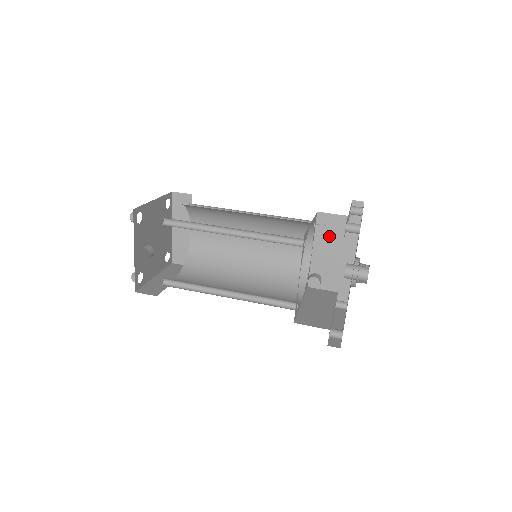
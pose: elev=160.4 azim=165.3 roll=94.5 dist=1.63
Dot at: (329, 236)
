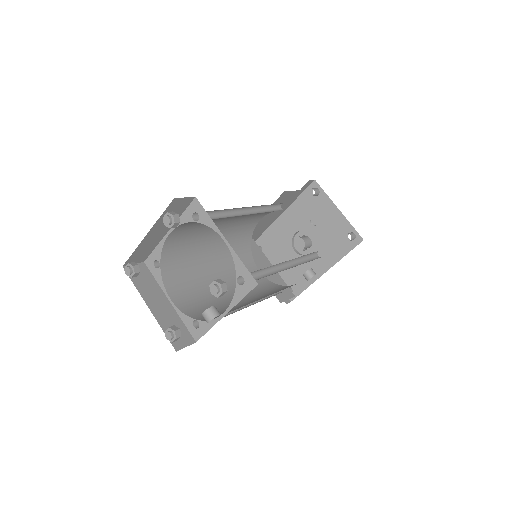
Dot at: occluded
